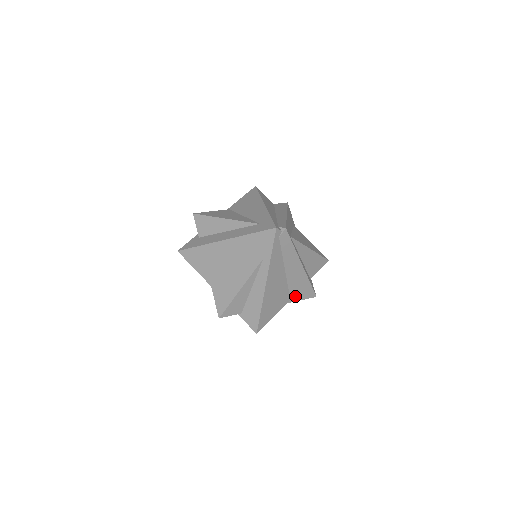
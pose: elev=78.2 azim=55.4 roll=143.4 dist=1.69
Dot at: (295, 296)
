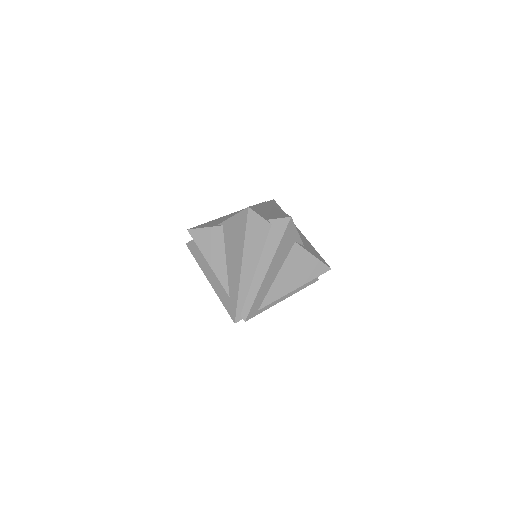
Dot at: occluded
